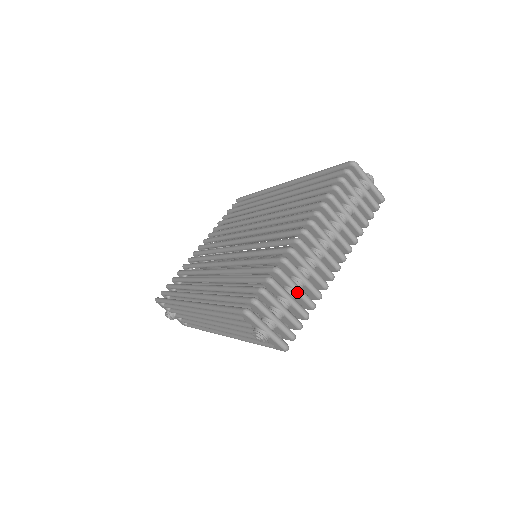
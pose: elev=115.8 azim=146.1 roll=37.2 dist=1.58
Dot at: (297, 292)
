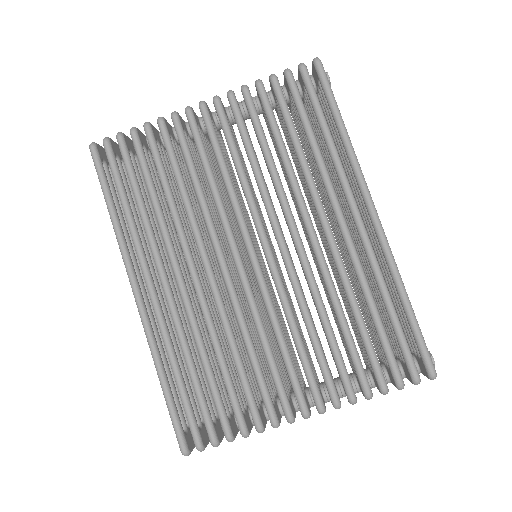
Dot at: occluded
